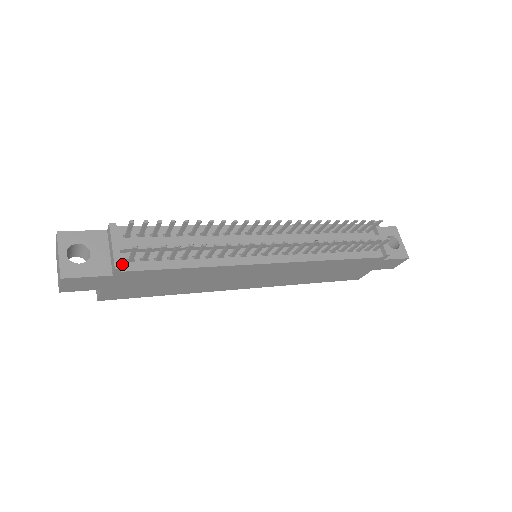
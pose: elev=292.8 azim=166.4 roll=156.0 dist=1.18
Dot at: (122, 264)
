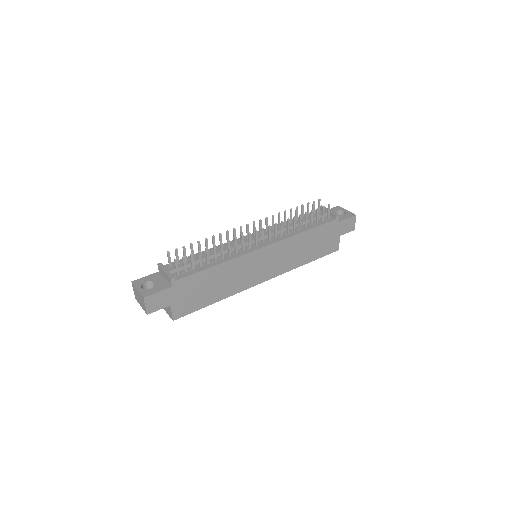
Dot at: occluded
